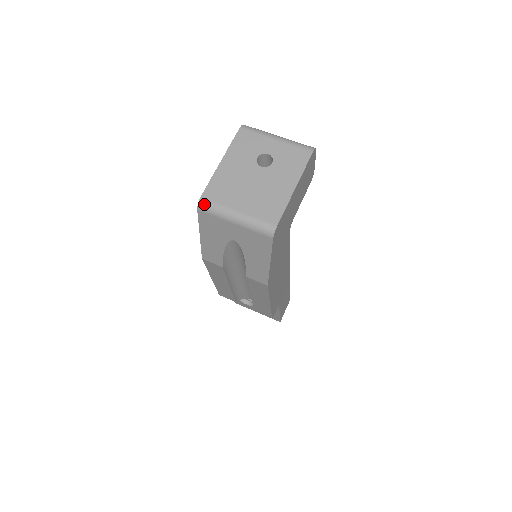
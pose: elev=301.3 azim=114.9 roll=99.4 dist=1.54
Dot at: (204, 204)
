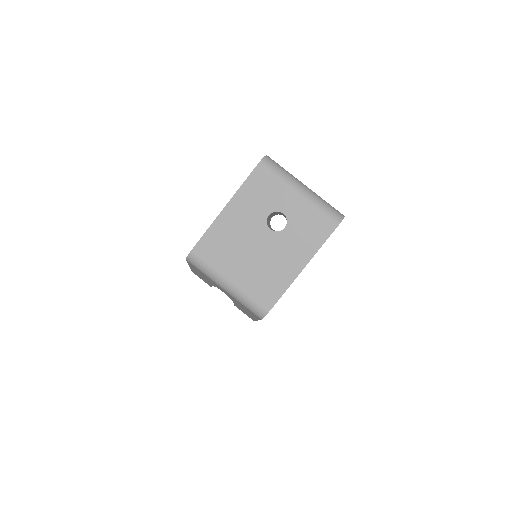
Dot at: (194, 260)
